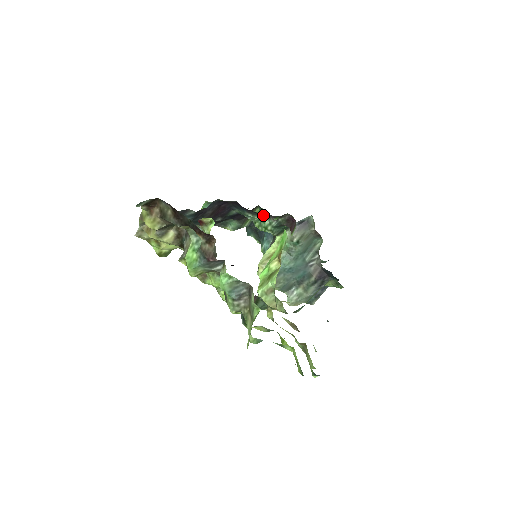
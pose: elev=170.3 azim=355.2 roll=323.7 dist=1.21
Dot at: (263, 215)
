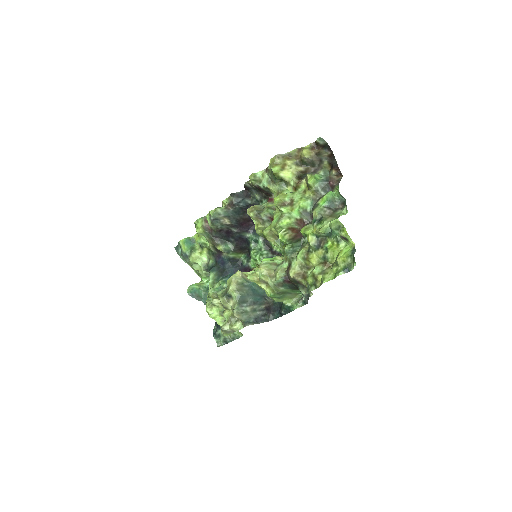
Dot at: (267, 247)
